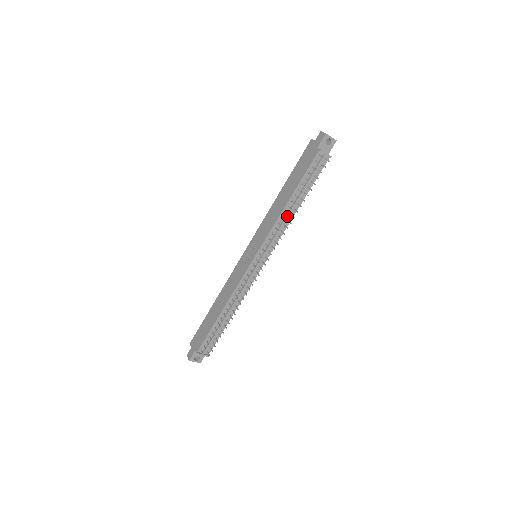
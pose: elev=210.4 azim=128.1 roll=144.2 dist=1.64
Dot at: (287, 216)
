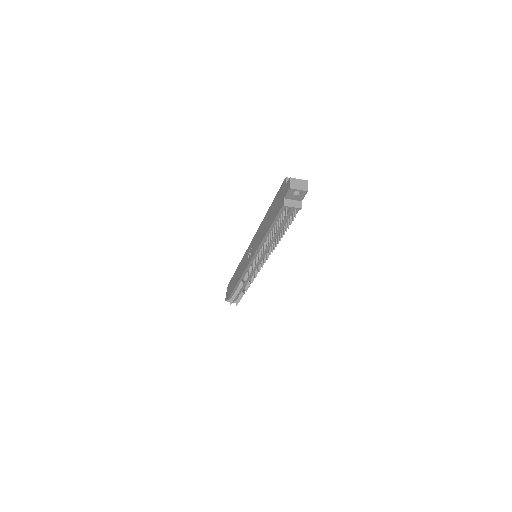
Dot at: (269, 244)
